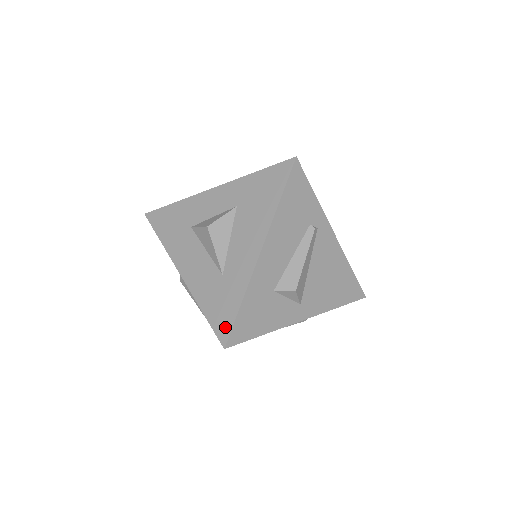
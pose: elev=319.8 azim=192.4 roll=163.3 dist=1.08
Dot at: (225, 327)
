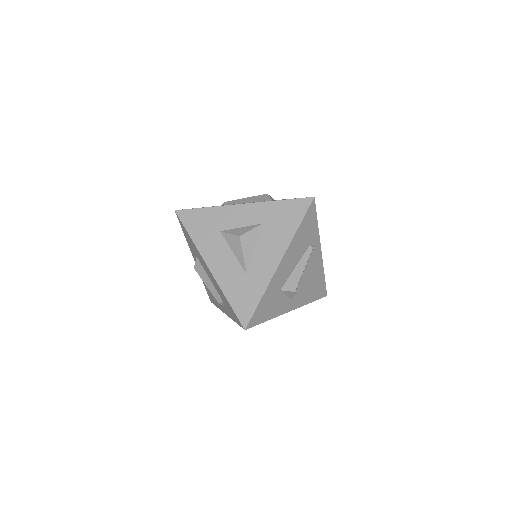
Dot at: (247, 314)
